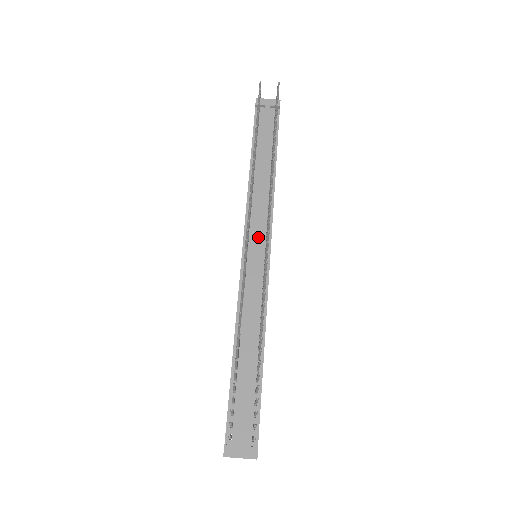
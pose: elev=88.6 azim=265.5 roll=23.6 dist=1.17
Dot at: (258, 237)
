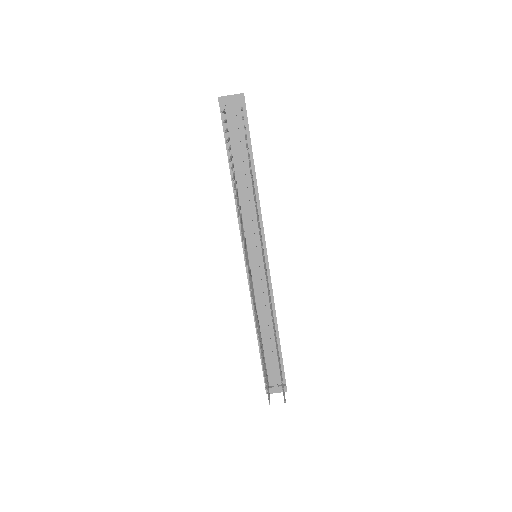
Dot at: (255, 250)
